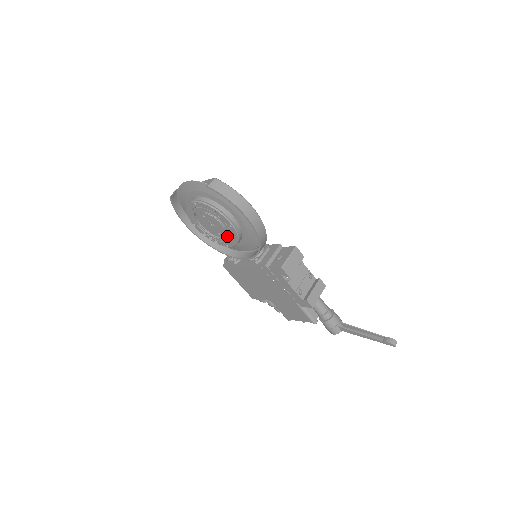
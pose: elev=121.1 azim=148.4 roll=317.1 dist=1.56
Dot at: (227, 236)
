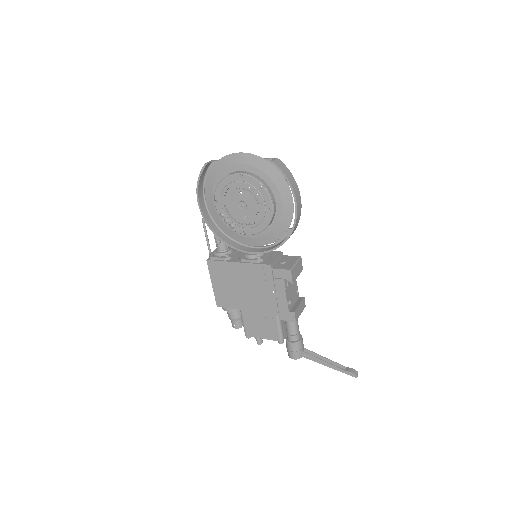
Dot at: (252, 222)
